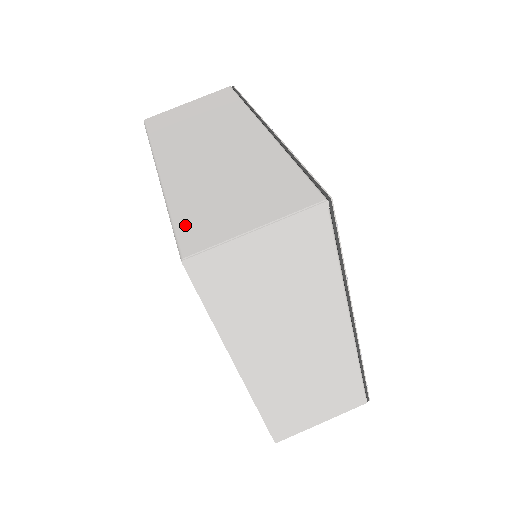
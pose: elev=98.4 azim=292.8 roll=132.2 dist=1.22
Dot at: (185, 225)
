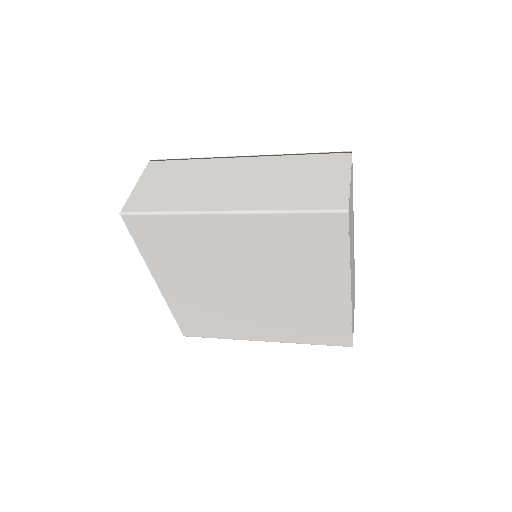
Dot at: (314, 205)
